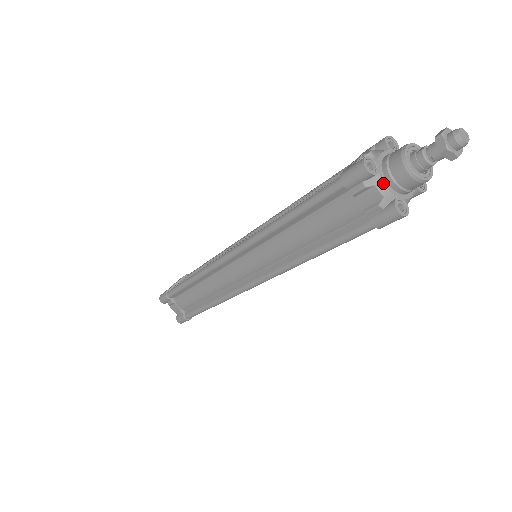
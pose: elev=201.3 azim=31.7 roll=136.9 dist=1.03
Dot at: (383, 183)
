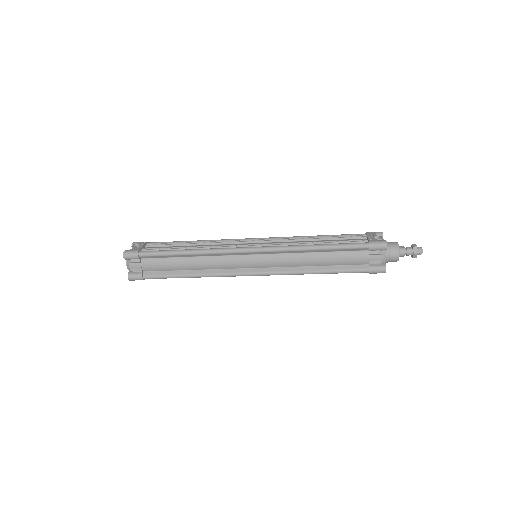
Dot at: (386, 255)
